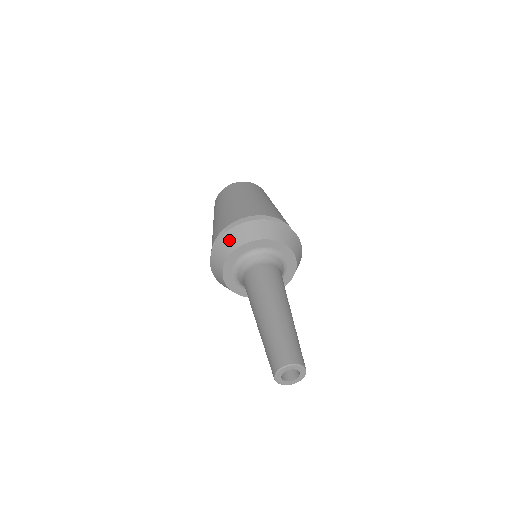
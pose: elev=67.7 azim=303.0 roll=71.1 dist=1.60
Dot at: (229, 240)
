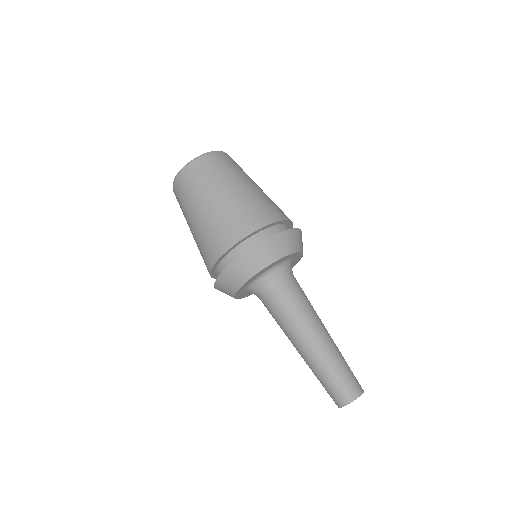
Dot at: (227, 282)
